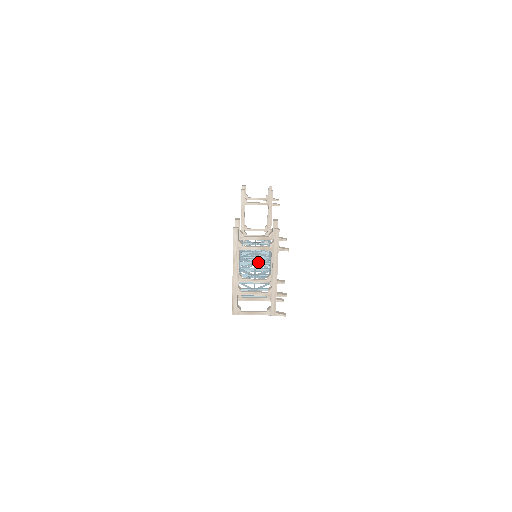
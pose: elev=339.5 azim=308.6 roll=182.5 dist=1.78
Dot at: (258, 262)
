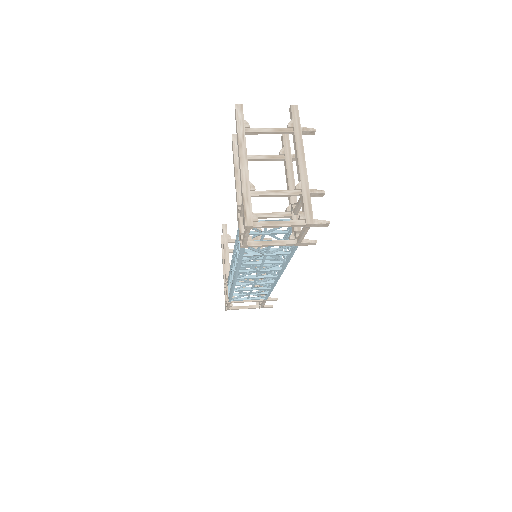
Dot at: (262, 248)
